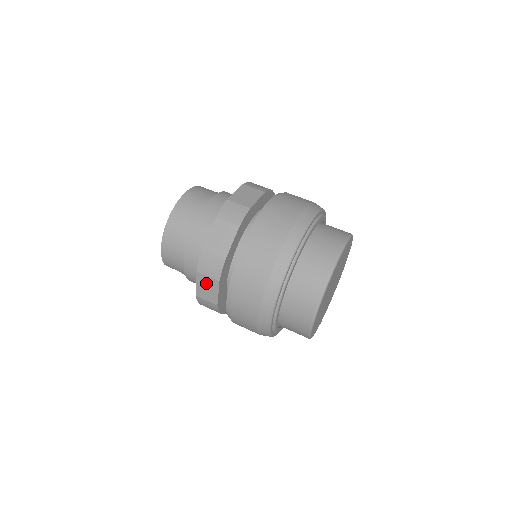
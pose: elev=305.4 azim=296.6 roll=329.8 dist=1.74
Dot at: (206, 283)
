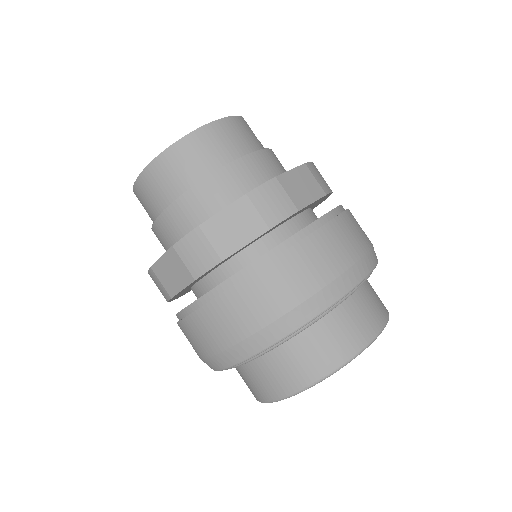
Dot at: (175, 267)
